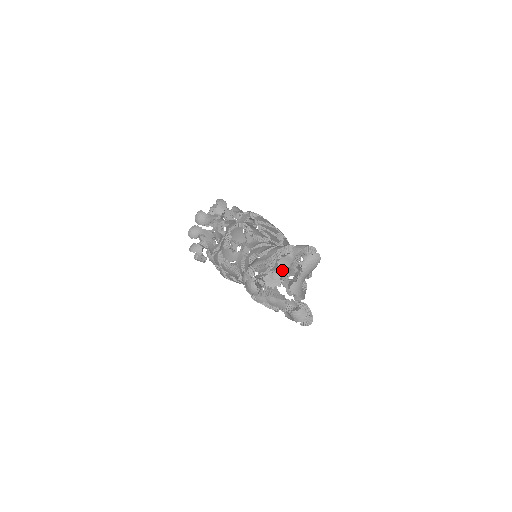
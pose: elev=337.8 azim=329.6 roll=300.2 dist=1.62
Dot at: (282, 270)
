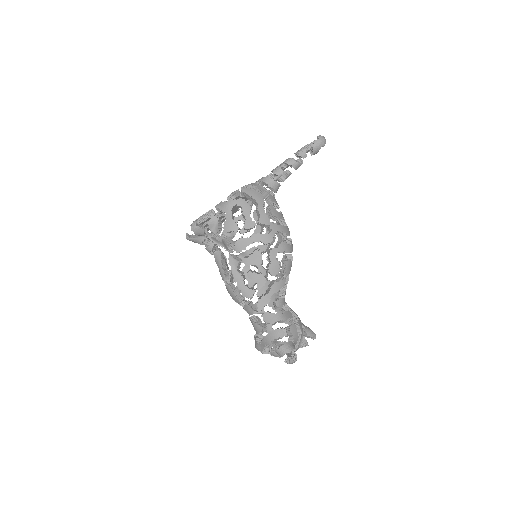
Dot at: occluded
